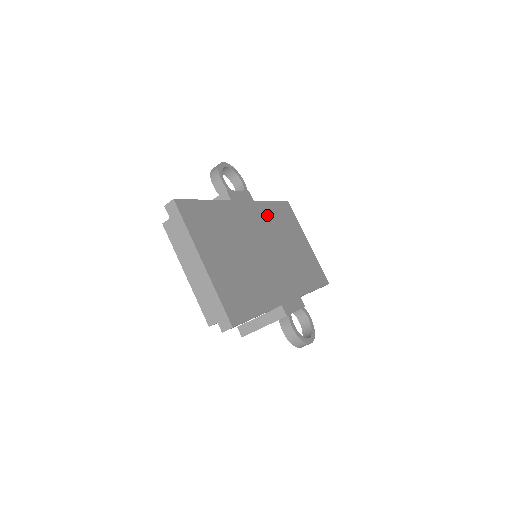
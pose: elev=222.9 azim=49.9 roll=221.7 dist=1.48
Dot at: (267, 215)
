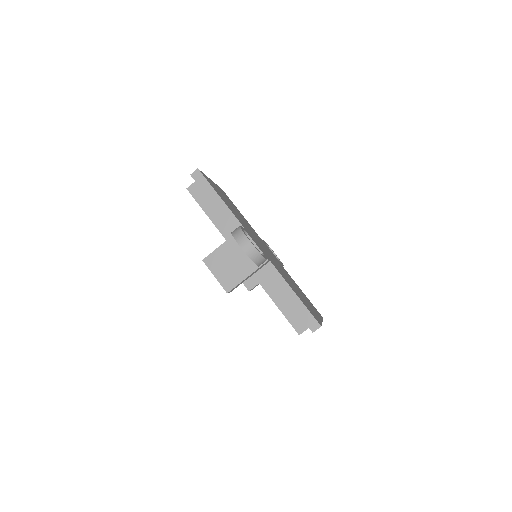
Dot at: occluded
